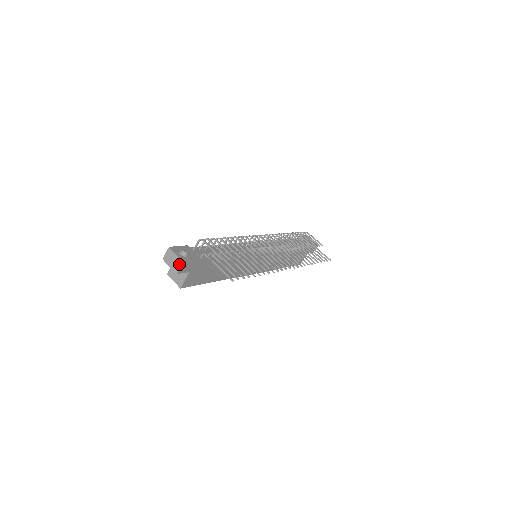
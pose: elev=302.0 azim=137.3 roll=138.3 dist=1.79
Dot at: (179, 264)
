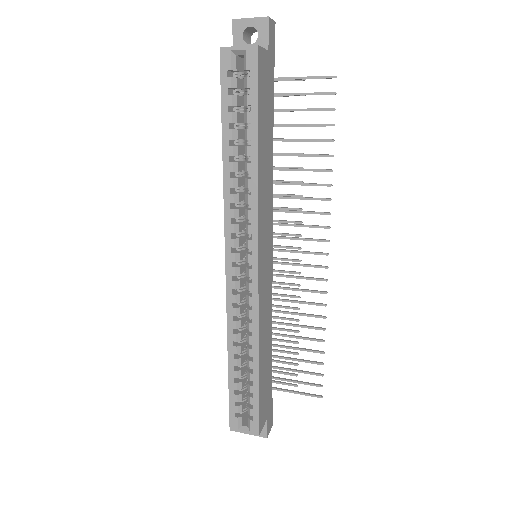
Dot at: occluded
